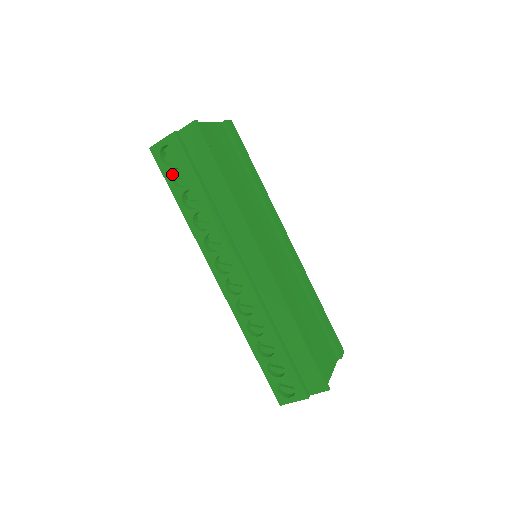
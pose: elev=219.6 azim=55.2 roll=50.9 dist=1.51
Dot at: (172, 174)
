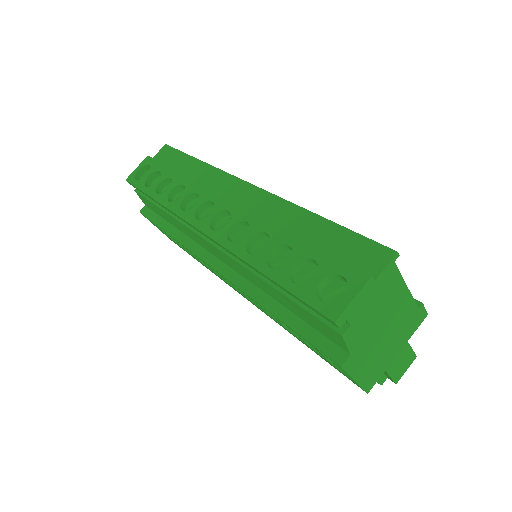
Dot at: (146, 184)
